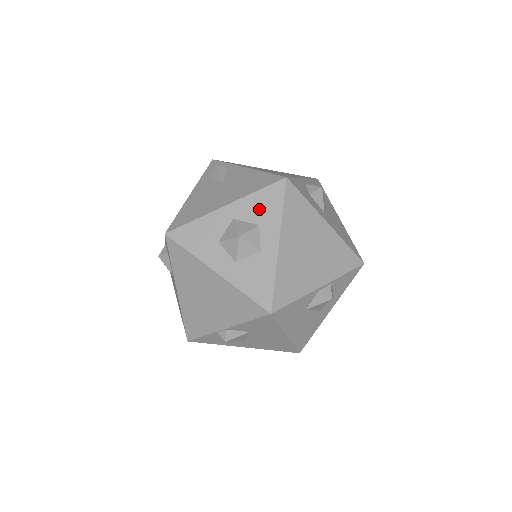
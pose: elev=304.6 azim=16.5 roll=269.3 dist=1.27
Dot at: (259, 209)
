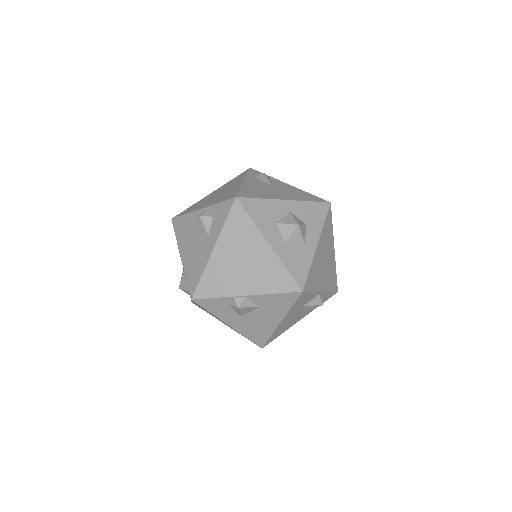
Dot at: (309, 214)
